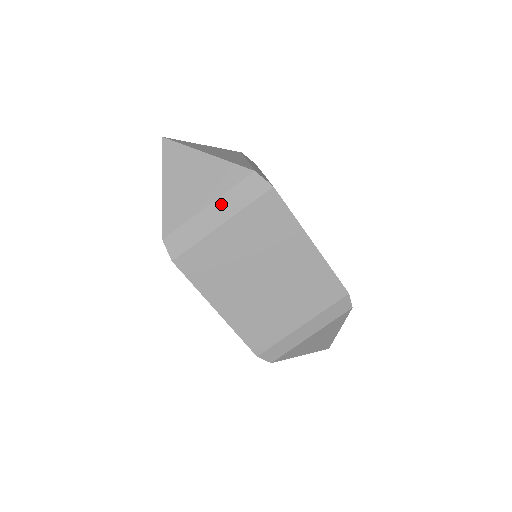
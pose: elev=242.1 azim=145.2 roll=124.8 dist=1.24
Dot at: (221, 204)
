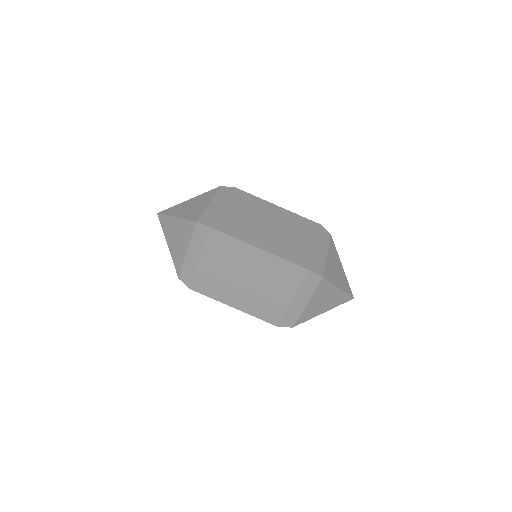
Dot at: (215, 200)
